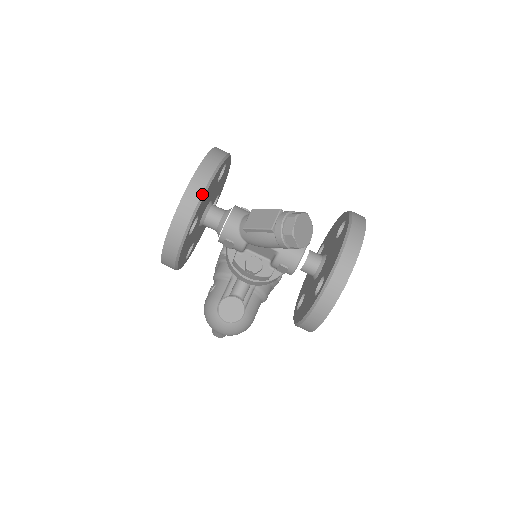
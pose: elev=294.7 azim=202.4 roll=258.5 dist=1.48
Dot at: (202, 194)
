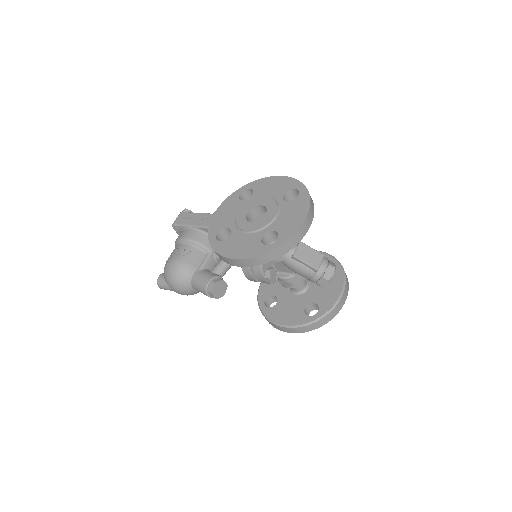
Dot at: occluded
